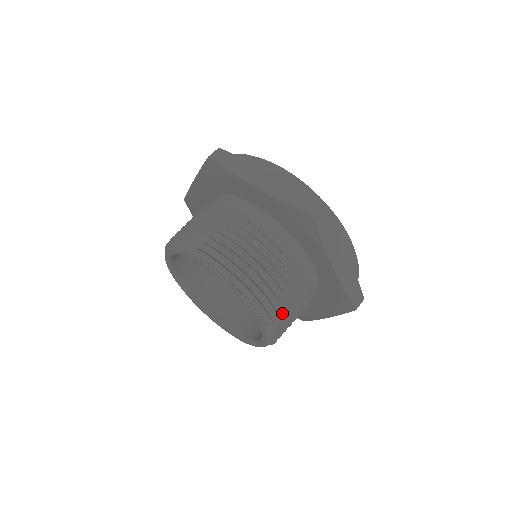
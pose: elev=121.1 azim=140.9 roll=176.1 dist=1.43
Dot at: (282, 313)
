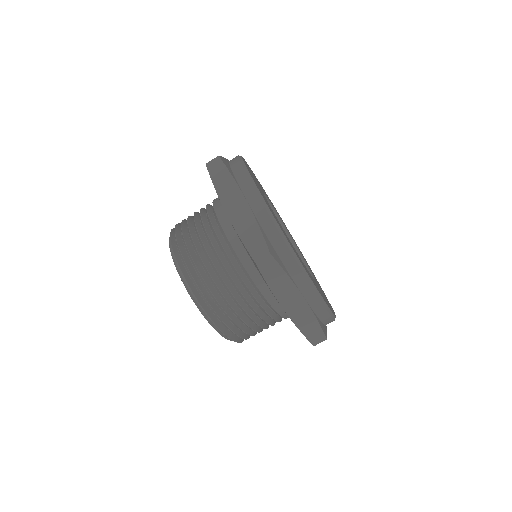
Dot at: occluded
